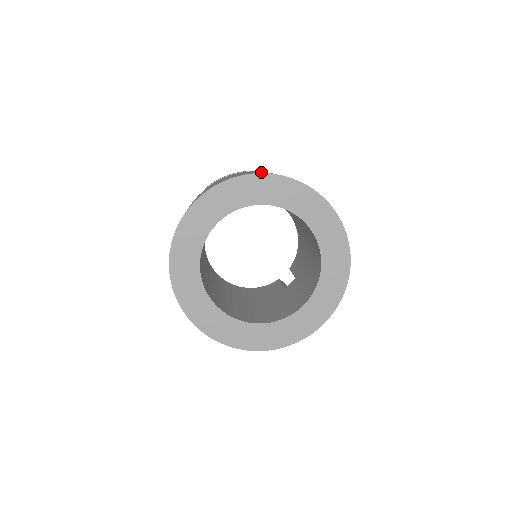
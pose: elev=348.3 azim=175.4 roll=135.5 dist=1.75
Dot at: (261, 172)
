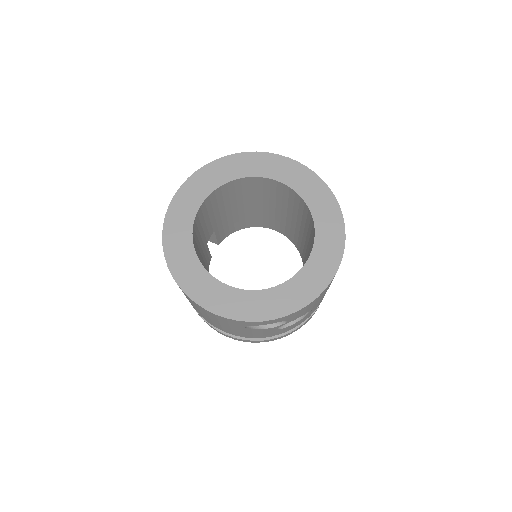
Dot at: occluded
